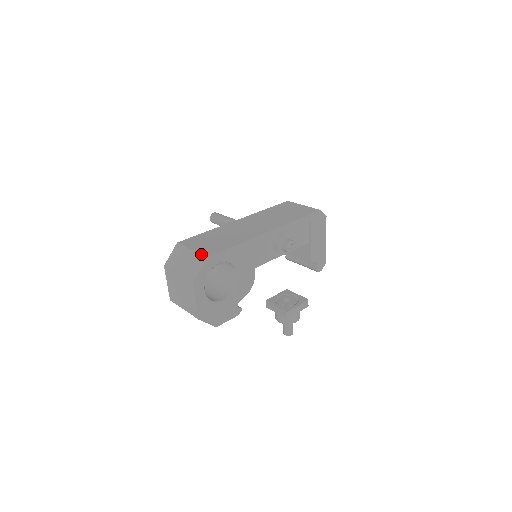
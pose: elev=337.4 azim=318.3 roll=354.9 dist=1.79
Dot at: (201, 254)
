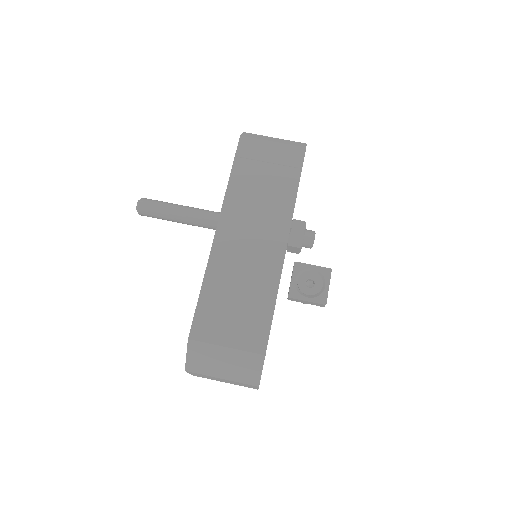
Dot at: (251, 353)
